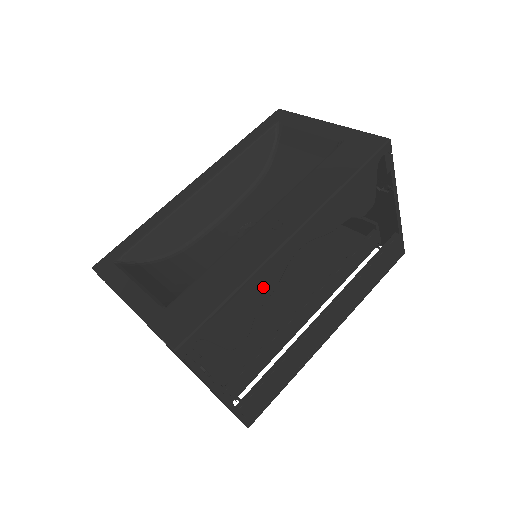
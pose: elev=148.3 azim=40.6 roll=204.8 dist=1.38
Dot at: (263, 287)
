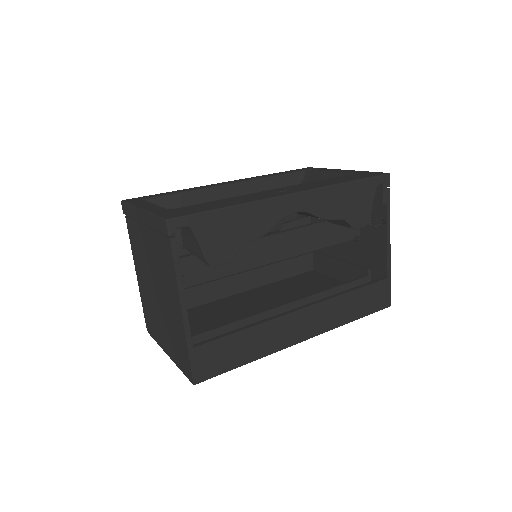
Dot at: (256, 223)
